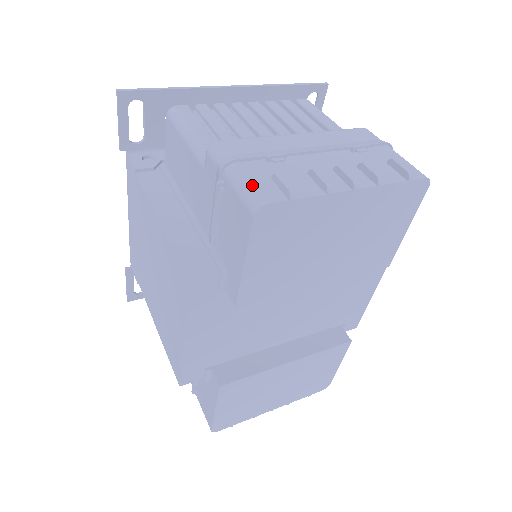
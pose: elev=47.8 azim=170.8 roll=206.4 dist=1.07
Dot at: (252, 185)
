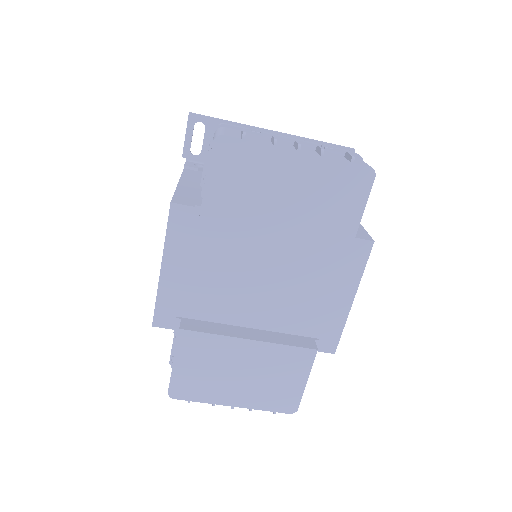
Dot at: (224, 131)
